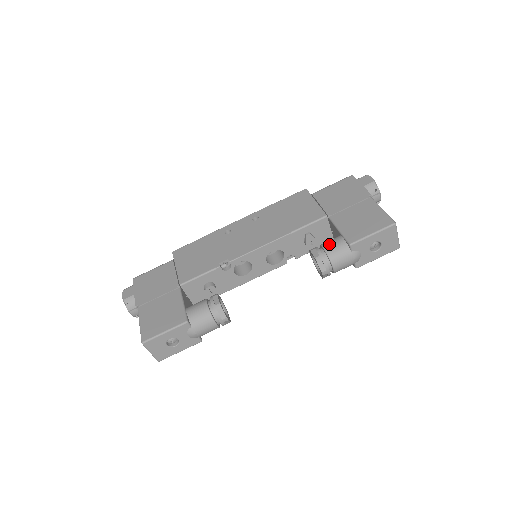
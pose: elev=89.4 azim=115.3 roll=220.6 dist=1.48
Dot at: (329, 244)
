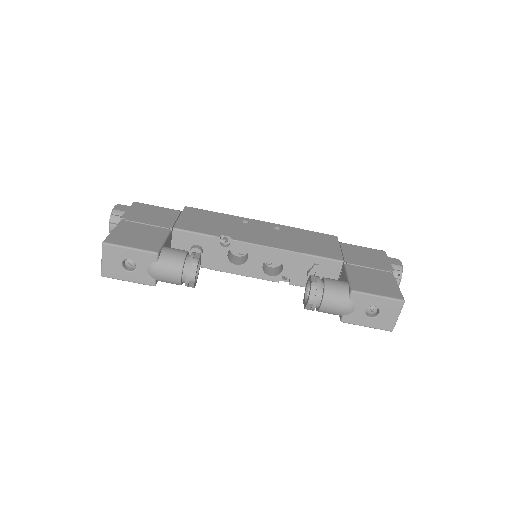
Dot at: (332, 280)
